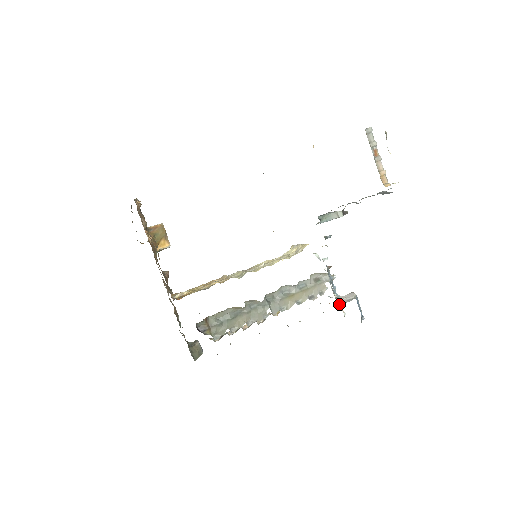
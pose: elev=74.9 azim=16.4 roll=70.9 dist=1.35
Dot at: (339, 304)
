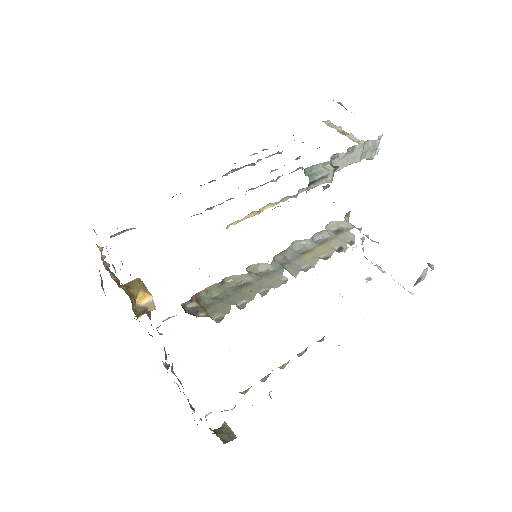
Dot at: occluded
